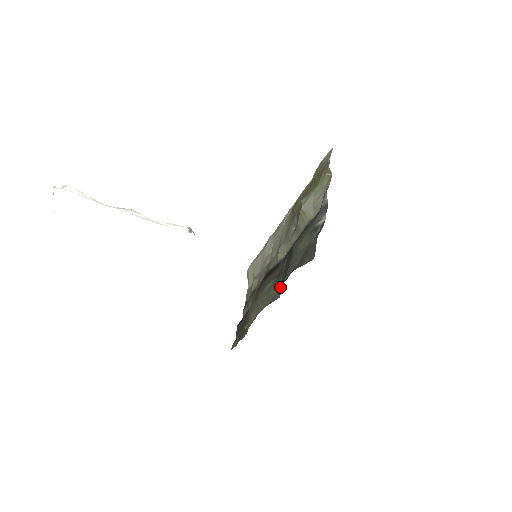
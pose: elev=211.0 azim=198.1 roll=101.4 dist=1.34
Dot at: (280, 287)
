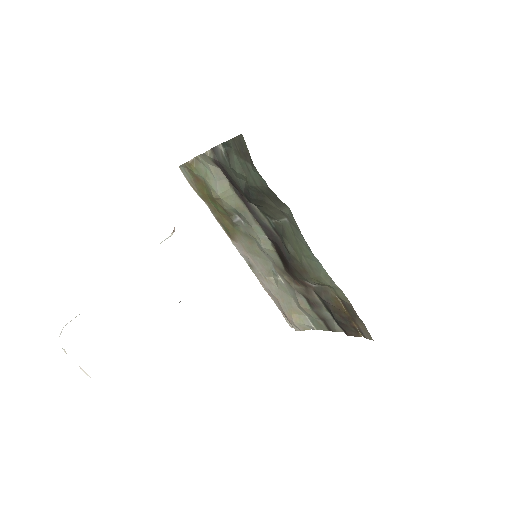
Dot at: (285, 219)
